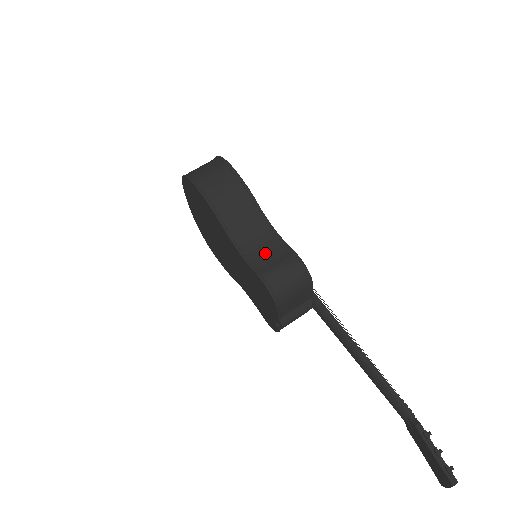
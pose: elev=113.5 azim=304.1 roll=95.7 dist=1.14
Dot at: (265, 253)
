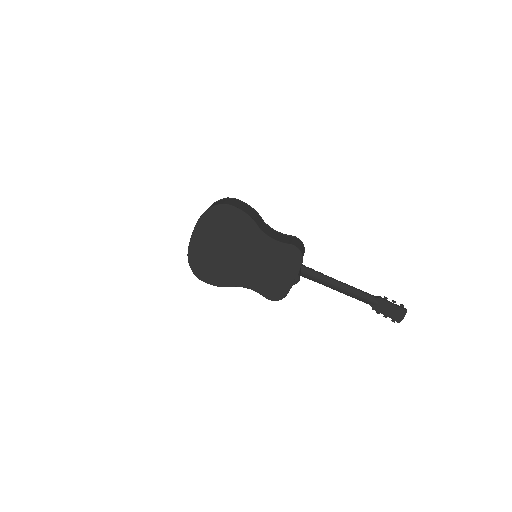
Dot at: (281, 238)
